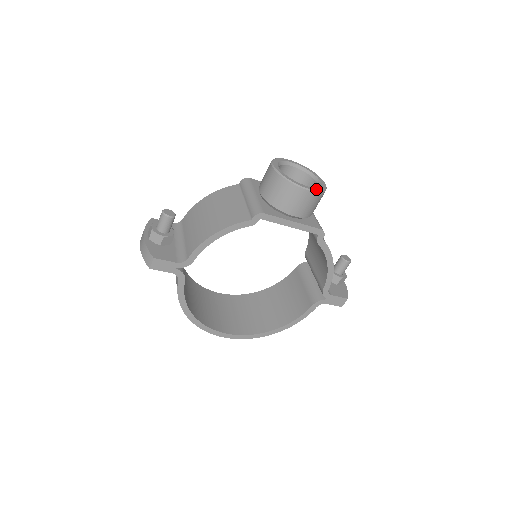
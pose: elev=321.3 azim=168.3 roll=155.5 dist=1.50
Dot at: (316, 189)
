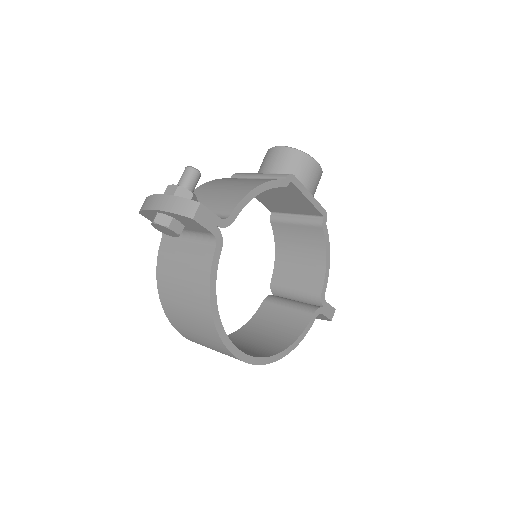
Dot at: occluded
